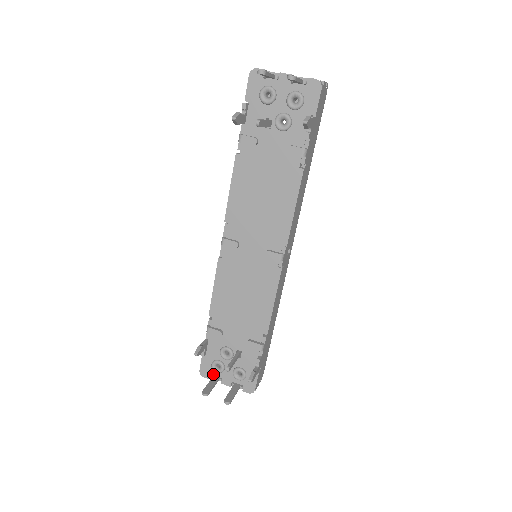
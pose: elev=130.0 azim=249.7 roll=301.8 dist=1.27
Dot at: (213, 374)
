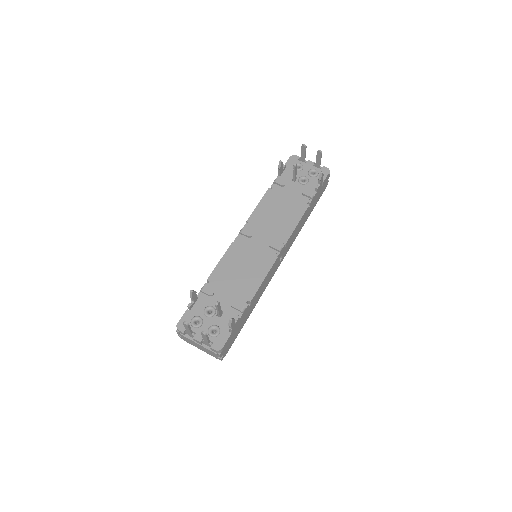
Dot at: occluded
